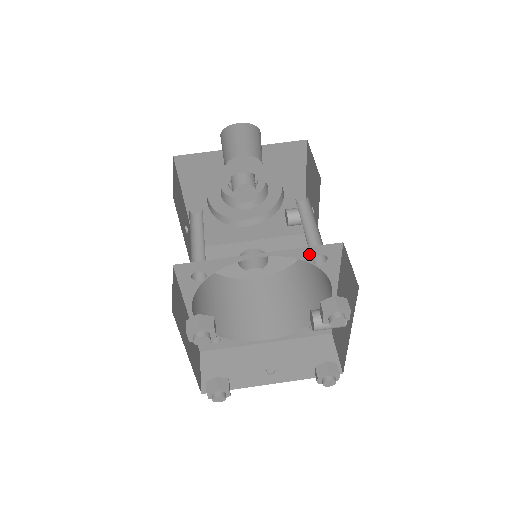
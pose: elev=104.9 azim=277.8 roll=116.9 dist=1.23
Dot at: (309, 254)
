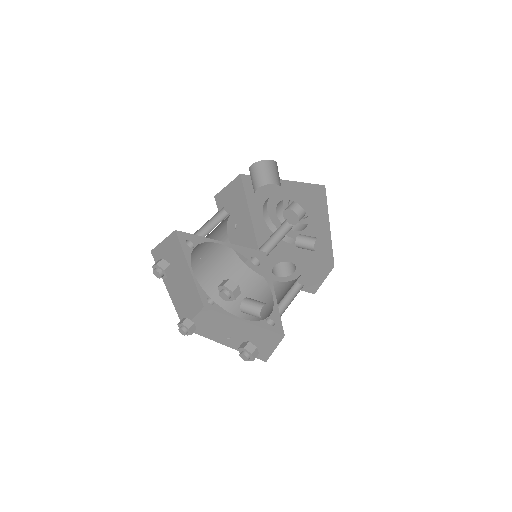
Dot at: (247, 253)
